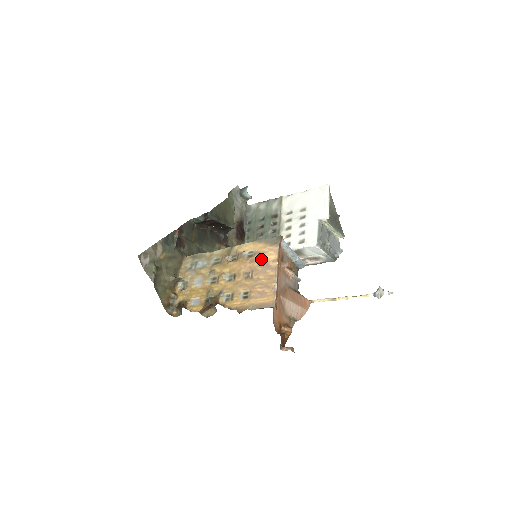
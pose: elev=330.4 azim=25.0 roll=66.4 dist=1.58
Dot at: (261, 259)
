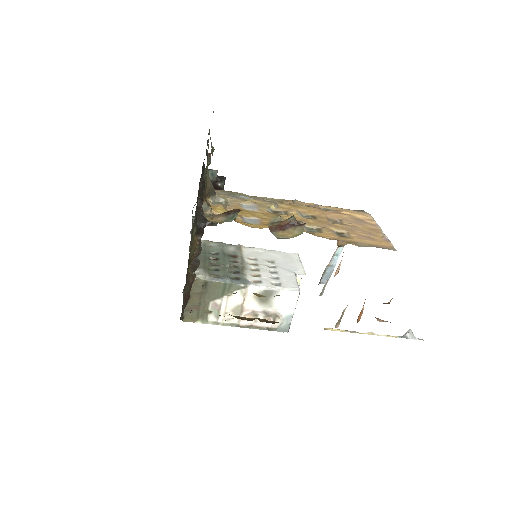
Dot at: (351, 214)
